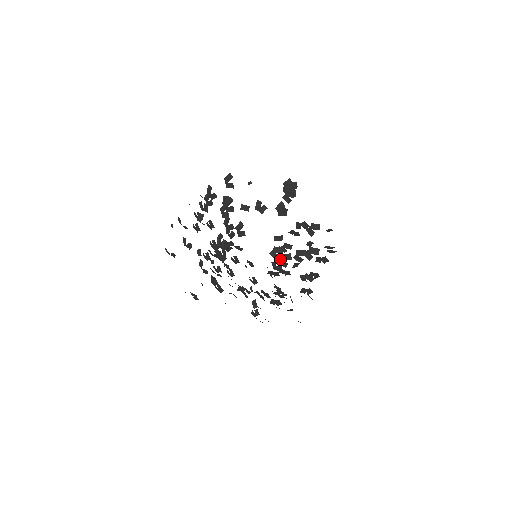
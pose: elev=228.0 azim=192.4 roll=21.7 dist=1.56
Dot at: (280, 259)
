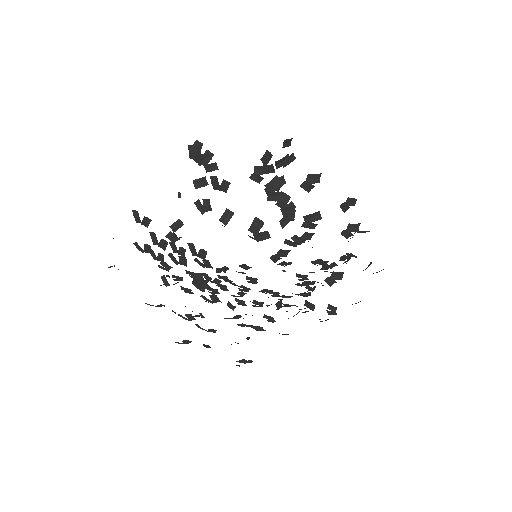
Dot at: (254, 236)
